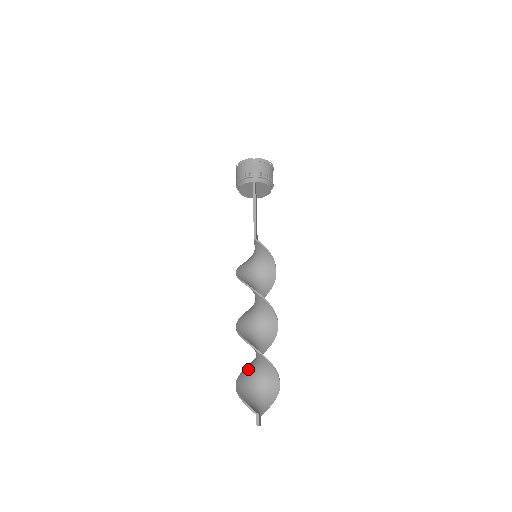
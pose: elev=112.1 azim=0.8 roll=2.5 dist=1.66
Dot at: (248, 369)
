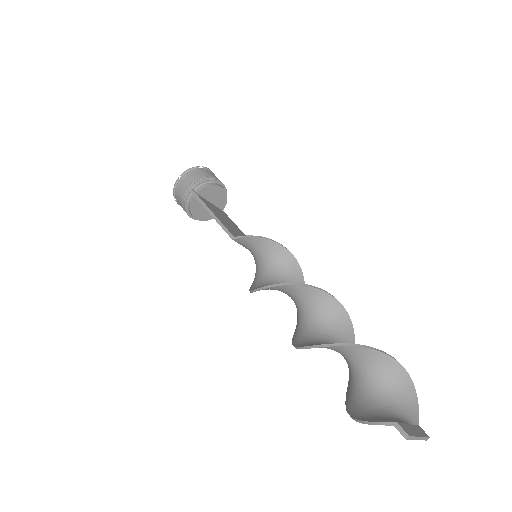
Dot at: (349, 380)
